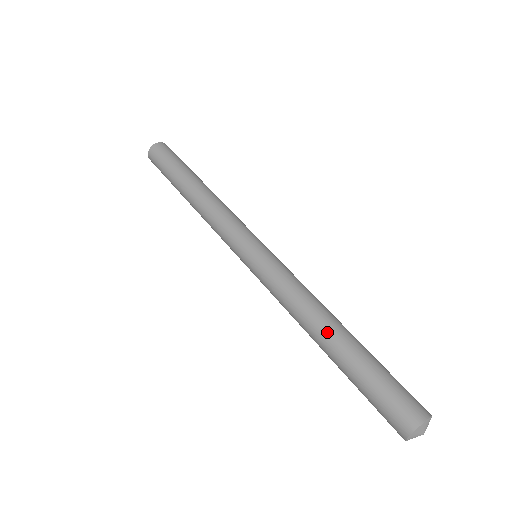
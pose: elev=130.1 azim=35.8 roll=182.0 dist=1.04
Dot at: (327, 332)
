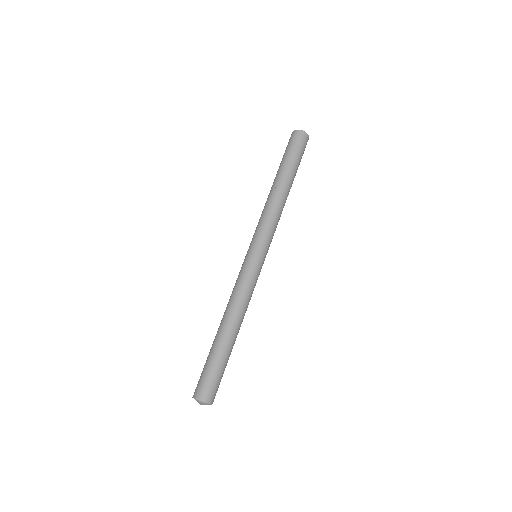
Dot at: (219, 326)
